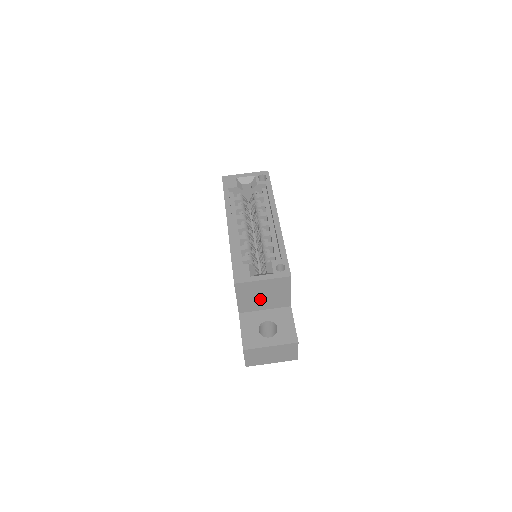
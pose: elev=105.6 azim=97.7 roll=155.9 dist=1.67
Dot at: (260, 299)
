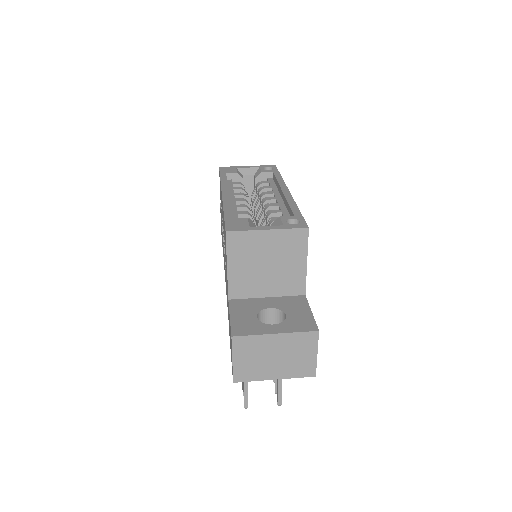
Dot at: (261, 272)
